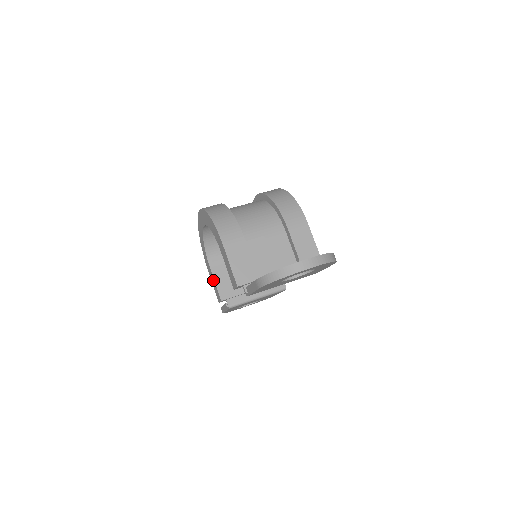
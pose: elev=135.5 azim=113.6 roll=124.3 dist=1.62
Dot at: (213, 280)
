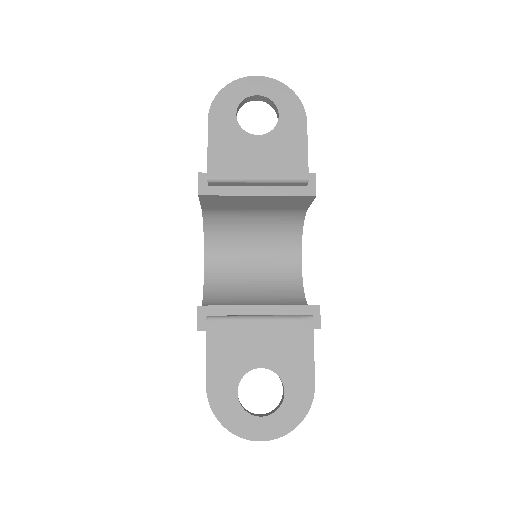
Dot at: occluded
